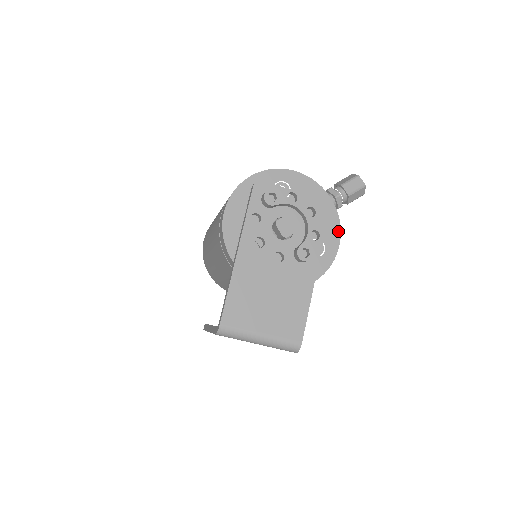
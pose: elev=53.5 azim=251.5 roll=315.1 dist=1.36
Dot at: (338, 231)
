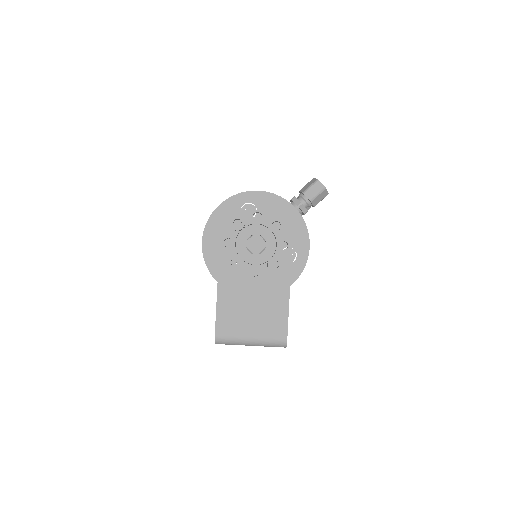
Dot at: (306, 236)
